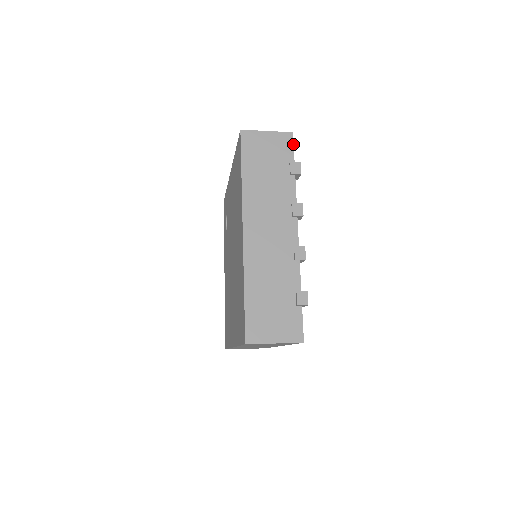
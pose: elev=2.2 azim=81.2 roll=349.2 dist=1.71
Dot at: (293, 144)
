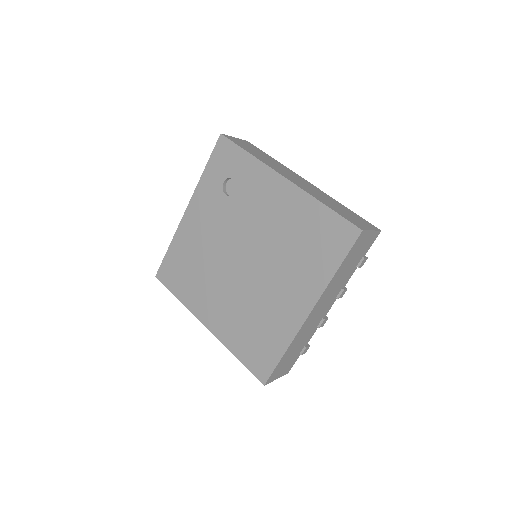
Dot at: occluded
